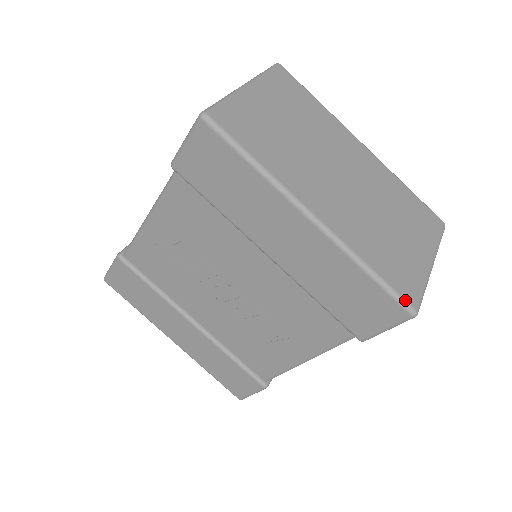
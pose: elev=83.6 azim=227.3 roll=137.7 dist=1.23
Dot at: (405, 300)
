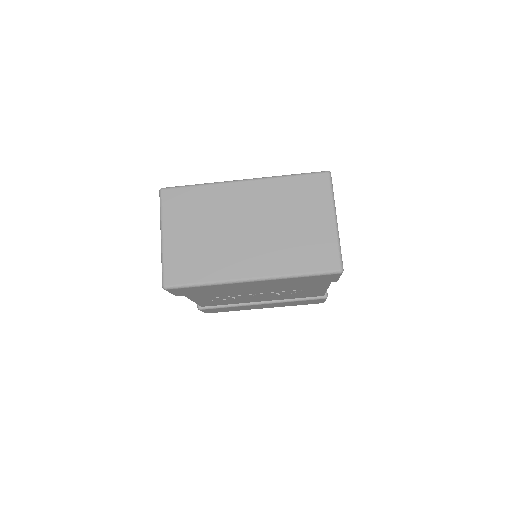
Dot at: (330, 271)
